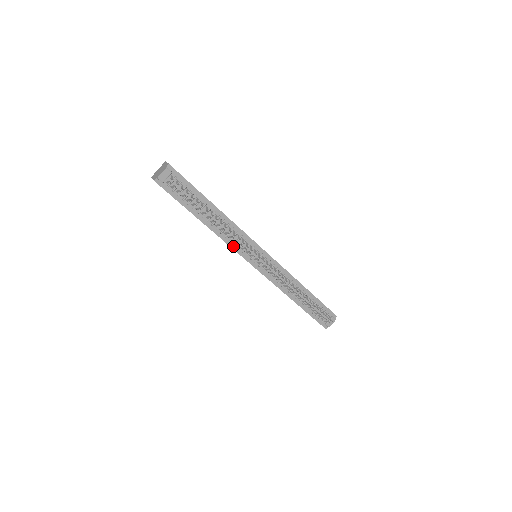
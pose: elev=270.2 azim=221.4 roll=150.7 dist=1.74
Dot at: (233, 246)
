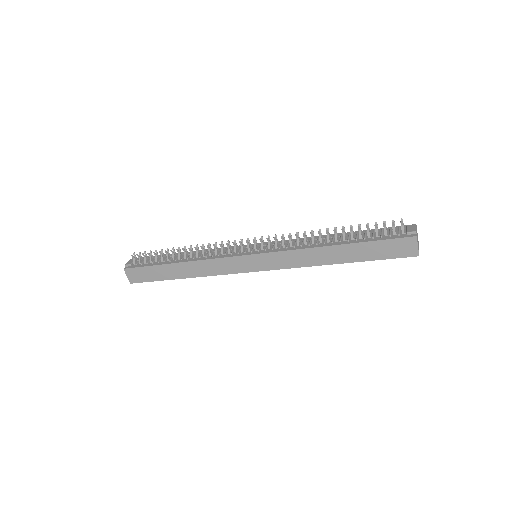
Dot at: (219, 257)
